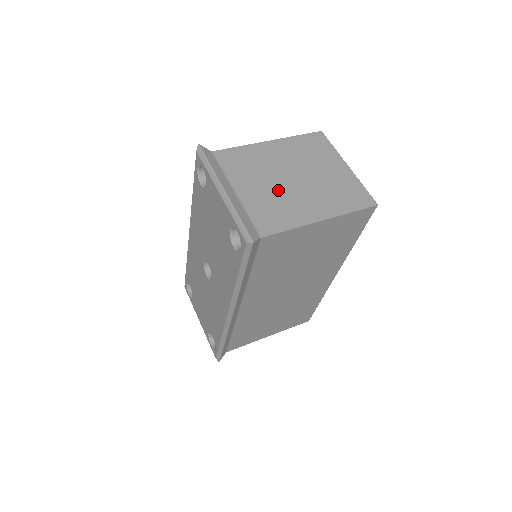
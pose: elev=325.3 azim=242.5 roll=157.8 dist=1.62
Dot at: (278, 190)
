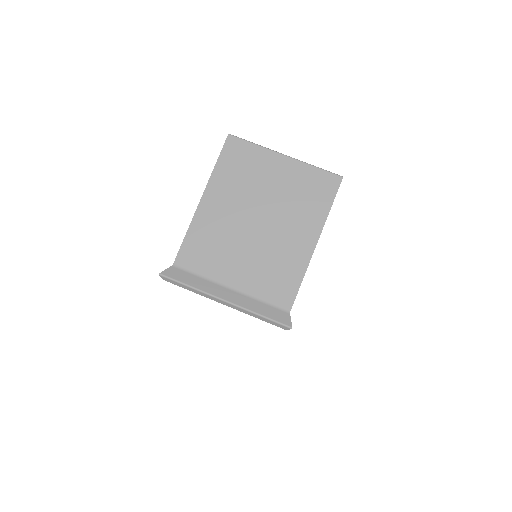
Dot at: (258, 249)
